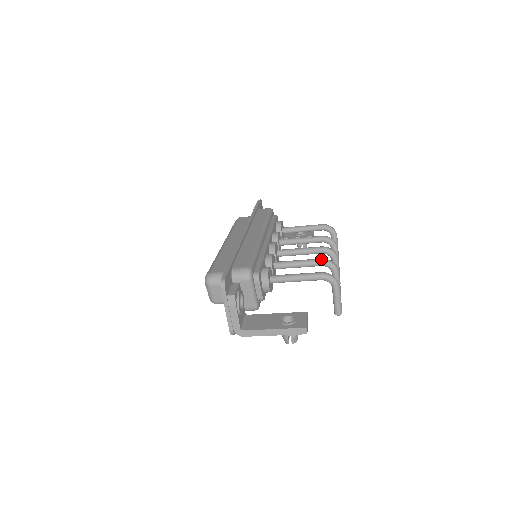
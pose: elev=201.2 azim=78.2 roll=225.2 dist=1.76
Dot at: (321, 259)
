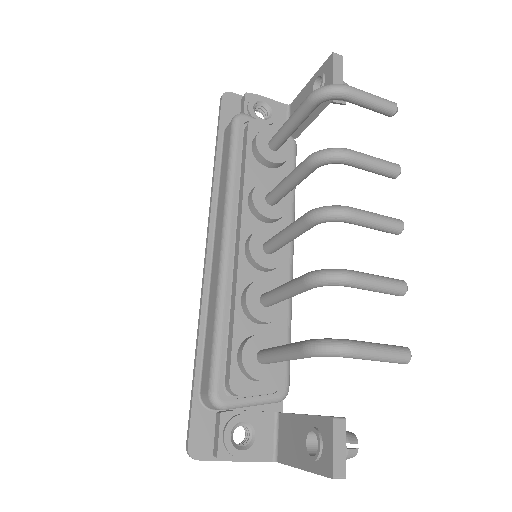
Dot at: (302, 282)
